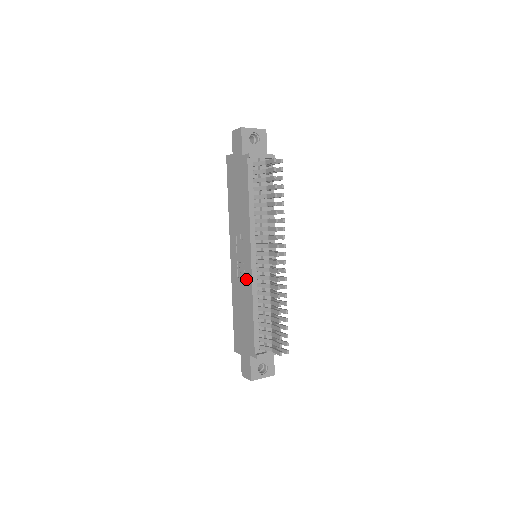
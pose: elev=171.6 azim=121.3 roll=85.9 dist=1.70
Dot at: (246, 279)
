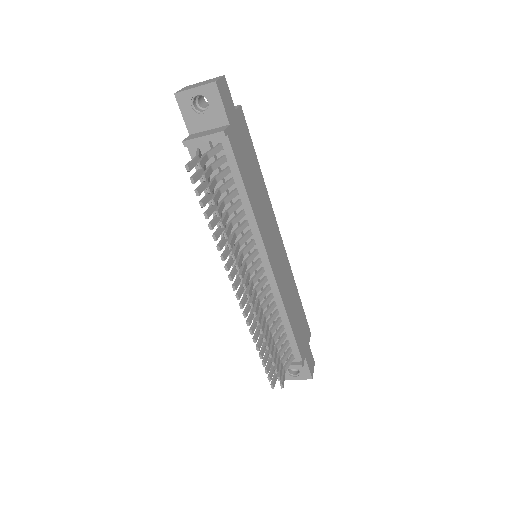
Dot at: occluded
